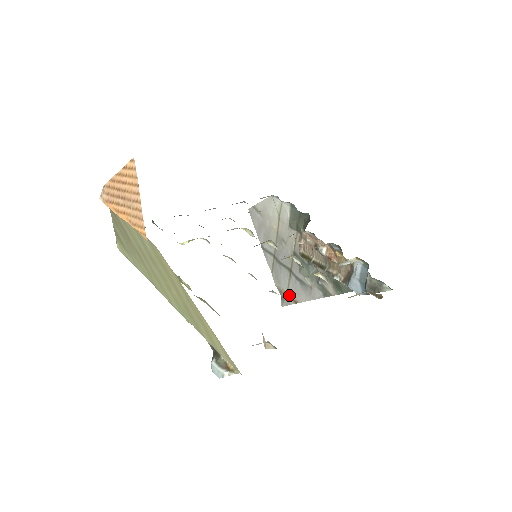
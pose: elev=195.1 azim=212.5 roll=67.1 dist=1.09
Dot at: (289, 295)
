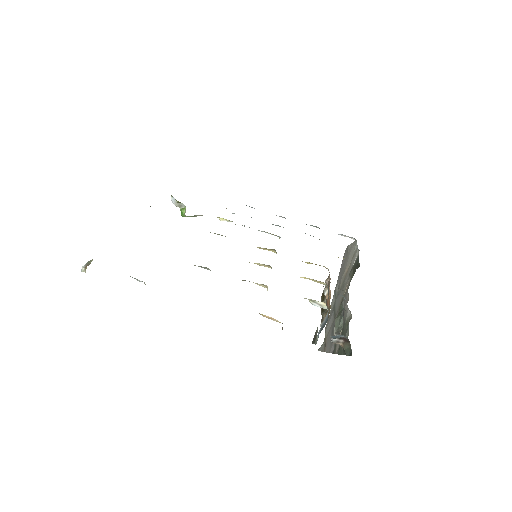
Dot at: (325, 341)
